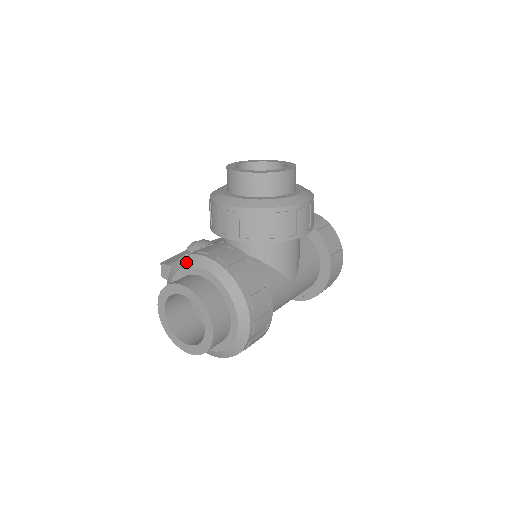
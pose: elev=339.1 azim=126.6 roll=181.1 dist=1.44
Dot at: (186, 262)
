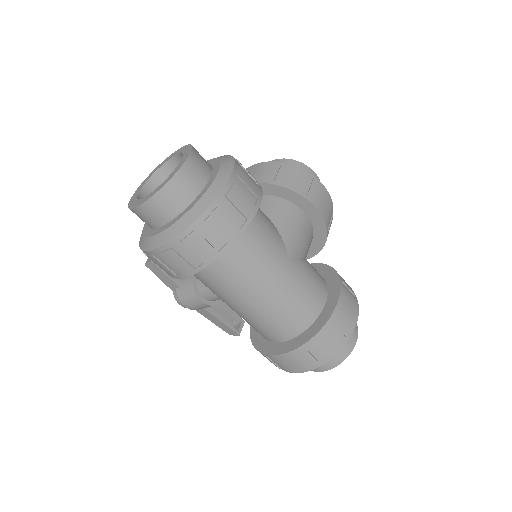
Dot at: occluded
